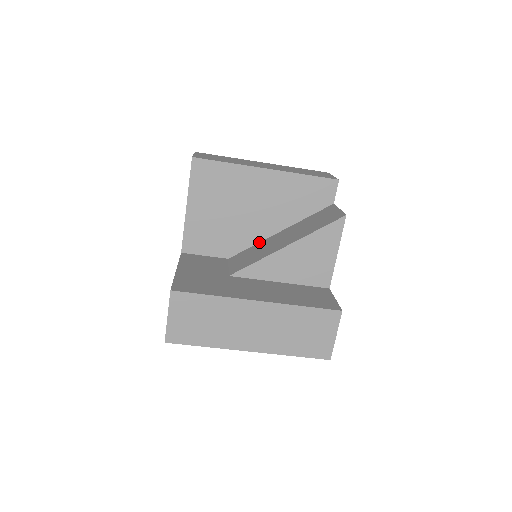
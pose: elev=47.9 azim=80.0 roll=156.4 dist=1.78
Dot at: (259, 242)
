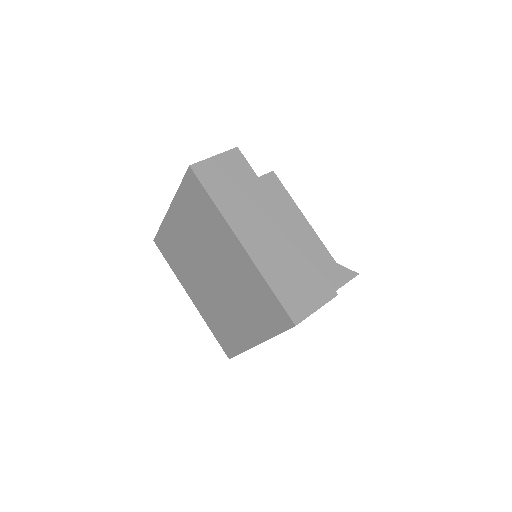
Dot at: occluded
